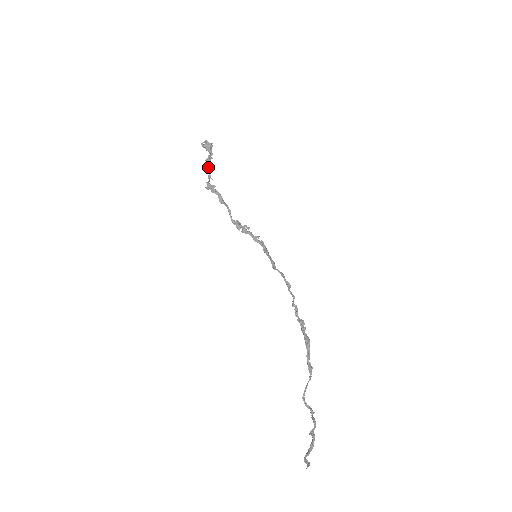
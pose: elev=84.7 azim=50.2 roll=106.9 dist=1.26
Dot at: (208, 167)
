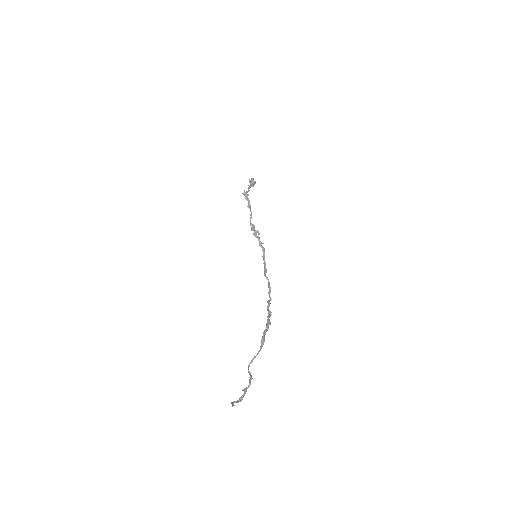
Dot at: (248, 189)
